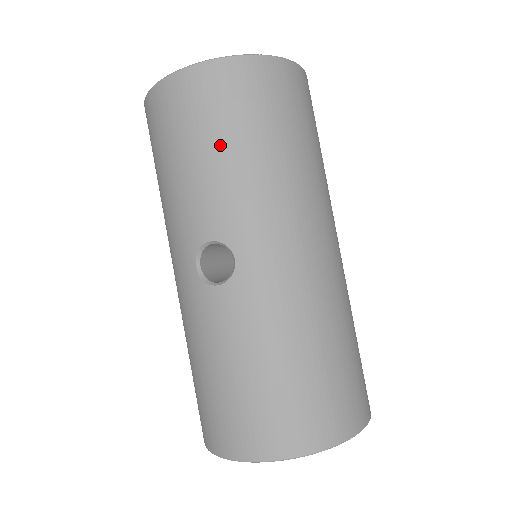
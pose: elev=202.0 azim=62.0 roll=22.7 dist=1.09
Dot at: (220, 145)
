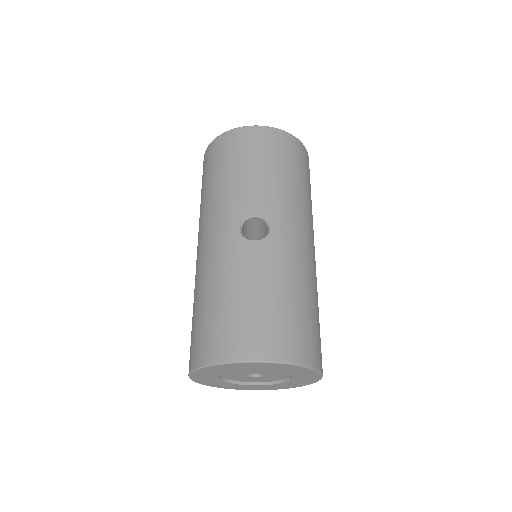
Dot at: (273, 168)
